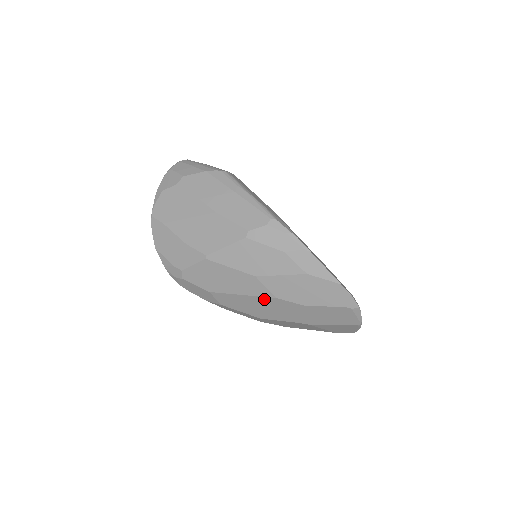
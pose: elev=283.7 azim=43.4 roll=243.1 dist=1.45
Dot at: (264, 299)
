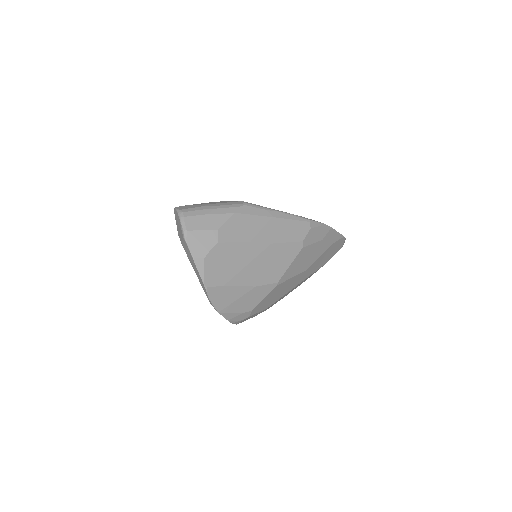
Dot at: occluded
